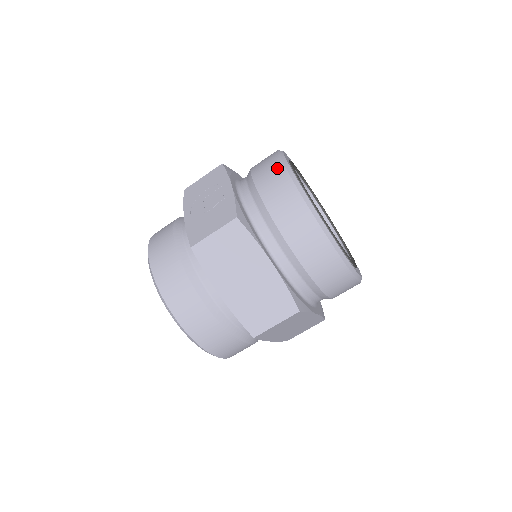
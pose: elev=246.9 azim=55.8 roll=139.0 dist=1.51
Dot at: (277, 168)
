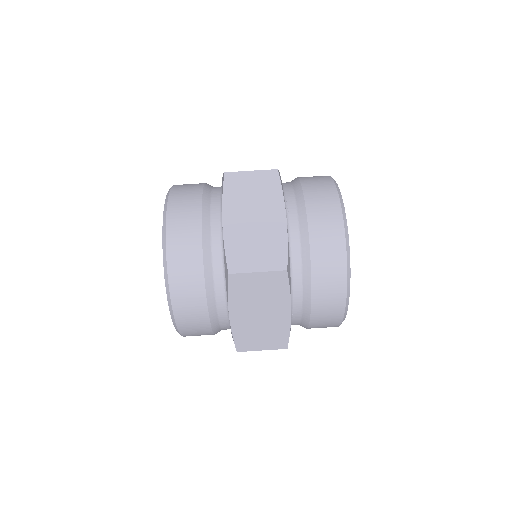
Dot at: (322, 176)
